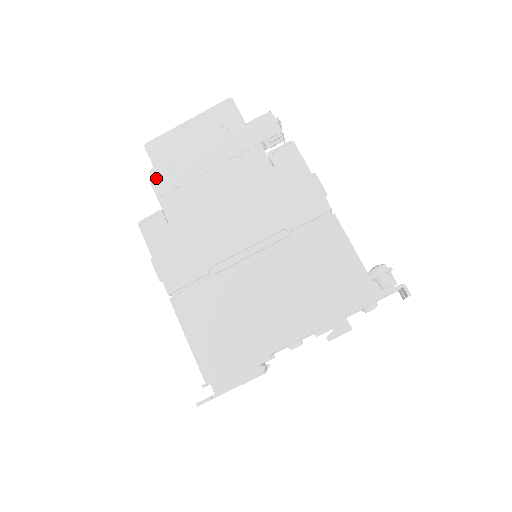
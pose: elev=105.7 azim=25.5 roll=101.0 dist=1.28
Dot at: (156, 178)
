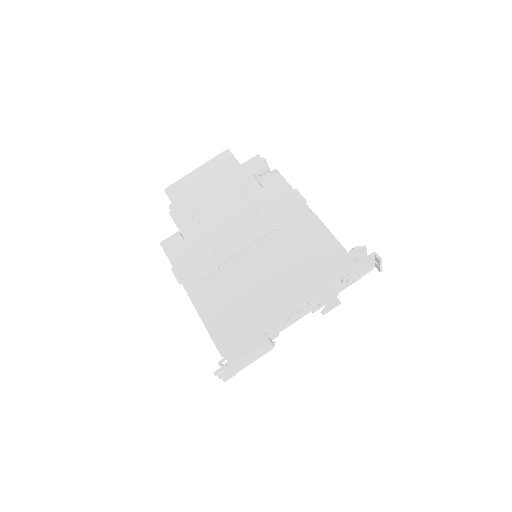
Dot at: (174, 210)
